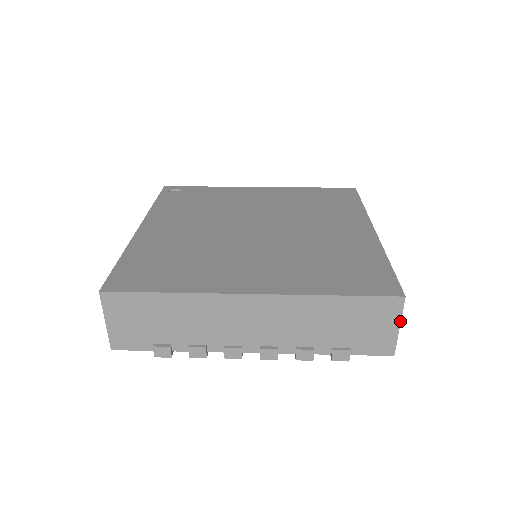
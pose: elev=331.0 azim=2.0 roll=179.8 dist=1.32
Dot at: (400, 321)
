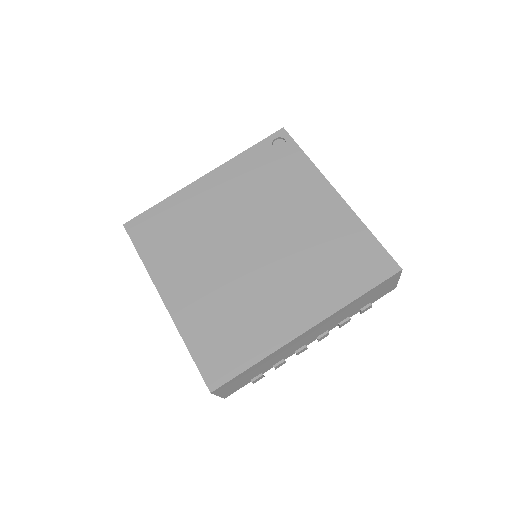
Dot at: (216, 395)
